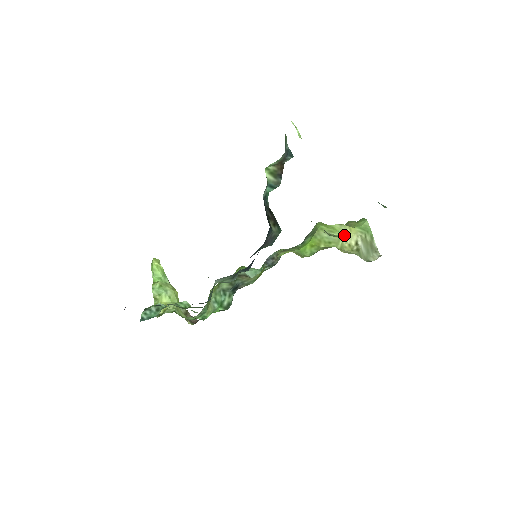
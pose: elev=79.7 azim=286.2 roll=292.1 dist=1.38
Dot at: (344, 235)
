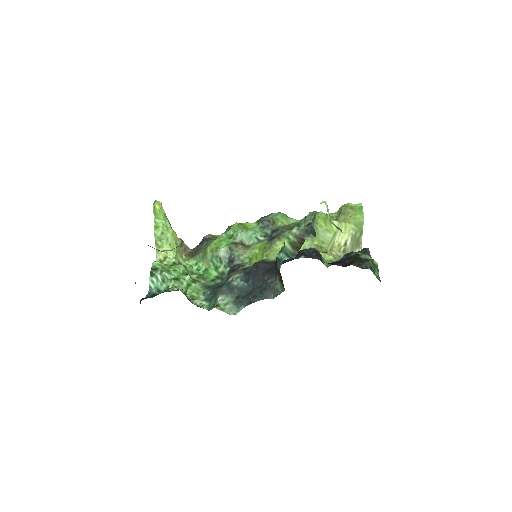
Dot at: (338, 234)
